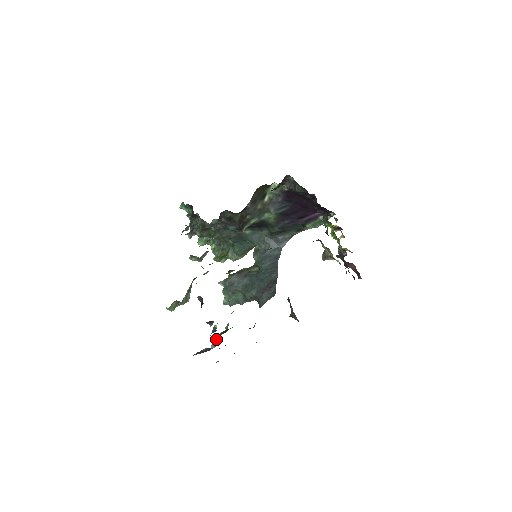
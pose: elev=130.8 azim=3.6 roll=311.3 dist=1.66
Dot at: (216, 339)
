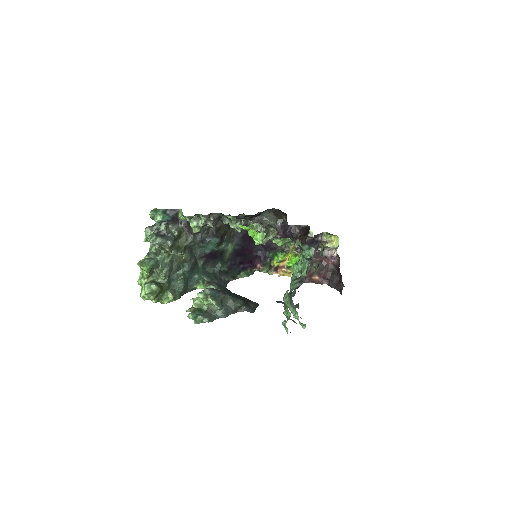
Dot at: (299, 278)
